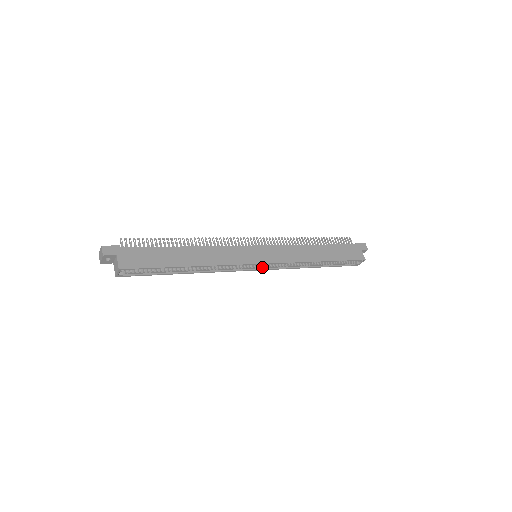
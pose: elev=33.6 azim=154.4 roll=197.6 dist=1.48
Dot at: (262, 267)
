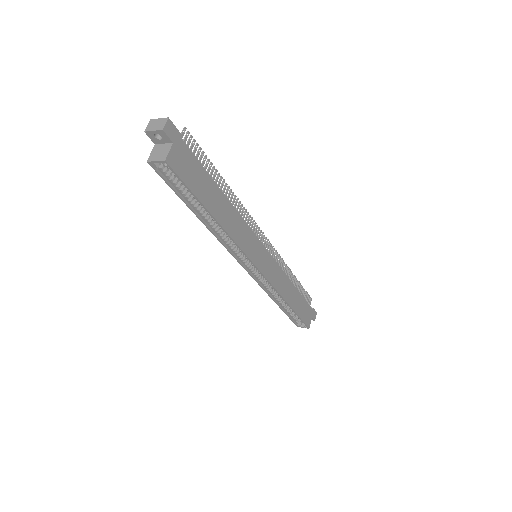
Dot at: (251, 270)
